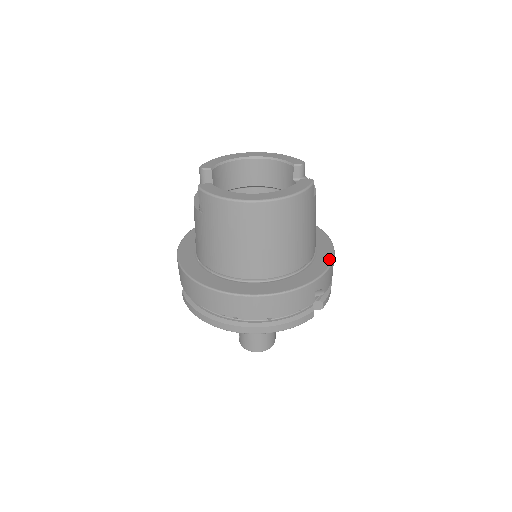
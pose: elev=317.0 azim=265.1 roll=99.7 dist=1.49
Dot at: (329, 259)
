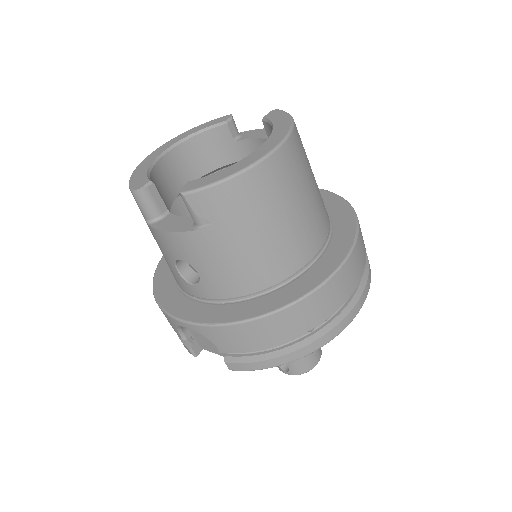
Dot at: (329, 194)
